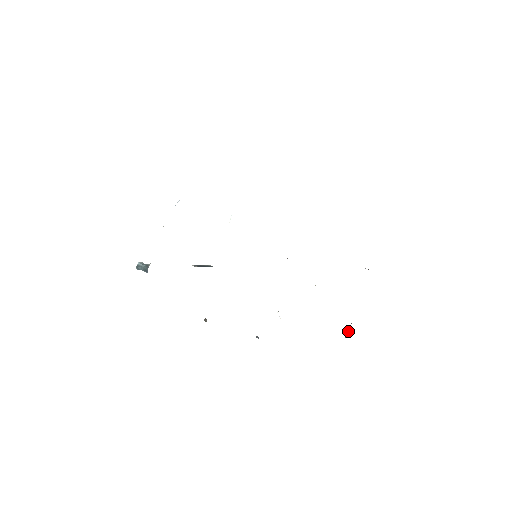
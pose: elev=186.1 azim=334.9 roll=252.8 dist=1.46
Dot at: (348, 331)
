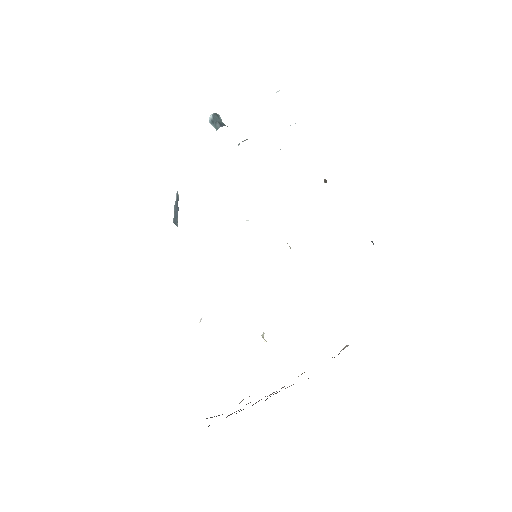
Dot at: occluded
